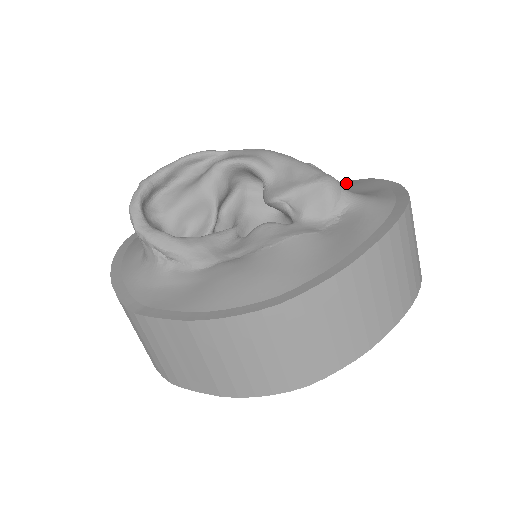
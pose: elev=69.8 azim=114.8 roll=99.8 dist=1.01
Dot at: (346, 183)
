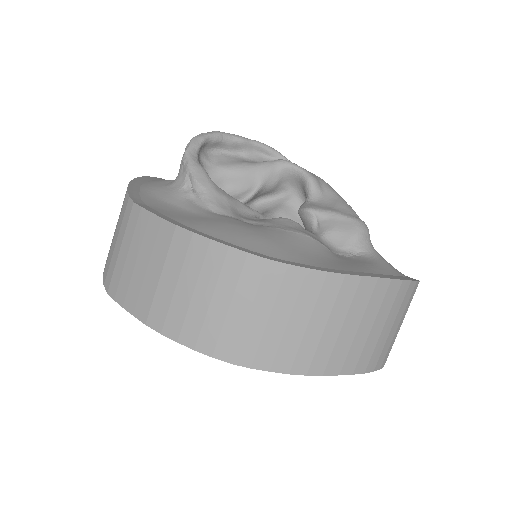
Dot at: occluded
